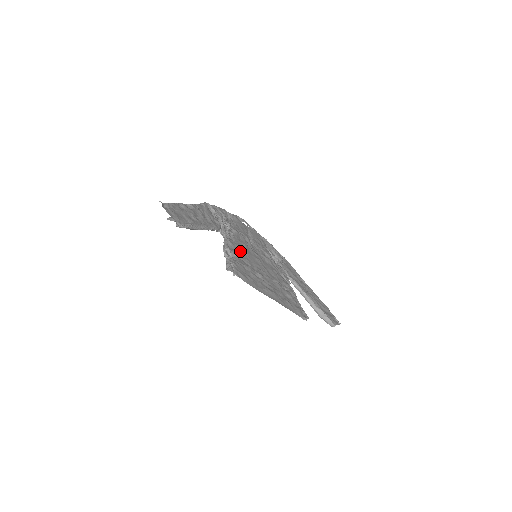
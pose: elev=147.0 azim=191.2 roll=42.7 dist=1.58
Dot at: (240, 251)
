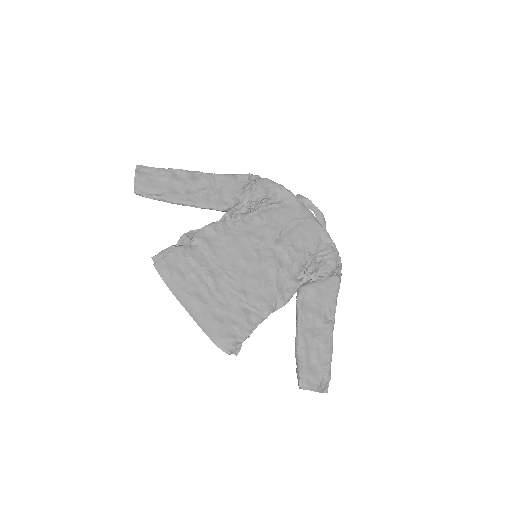
Dot at: (220, 243)
